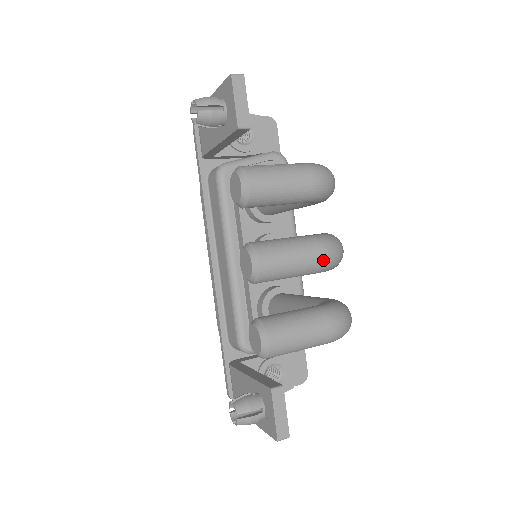
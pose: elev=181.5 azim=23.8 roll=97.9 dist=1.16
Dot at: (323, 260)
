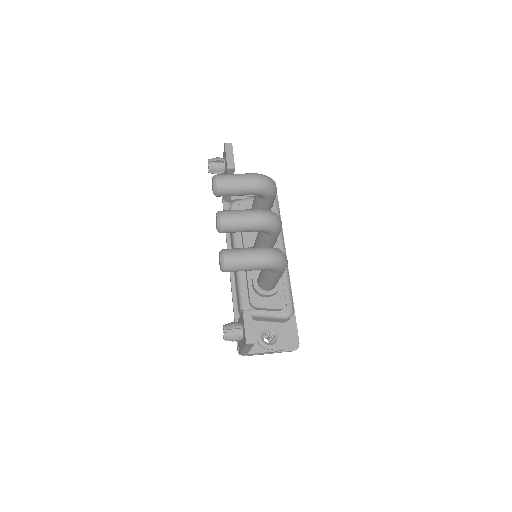
Dot at: (260, 219)
